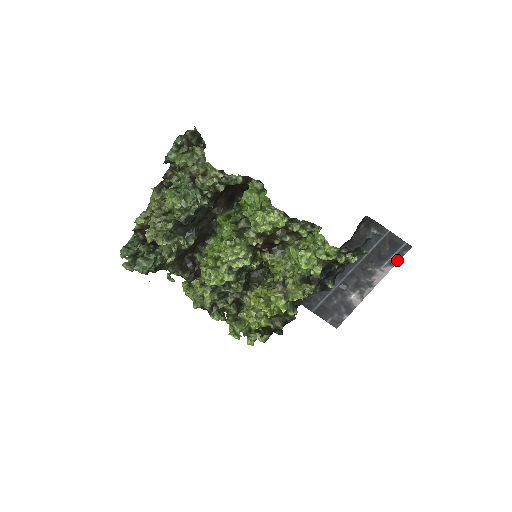
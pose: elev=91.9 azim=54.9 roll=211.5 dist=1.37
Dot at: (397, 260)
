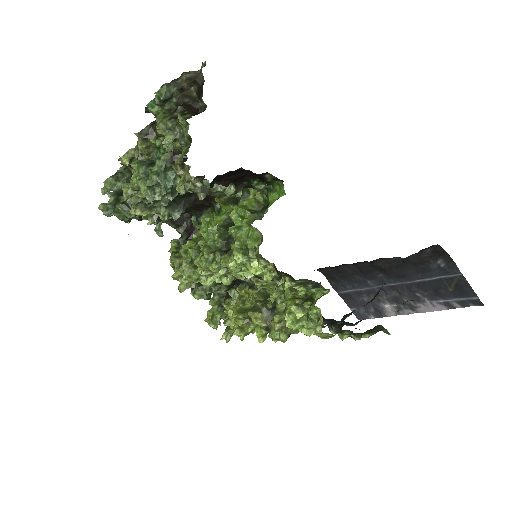
Dot at: (457, 306)
